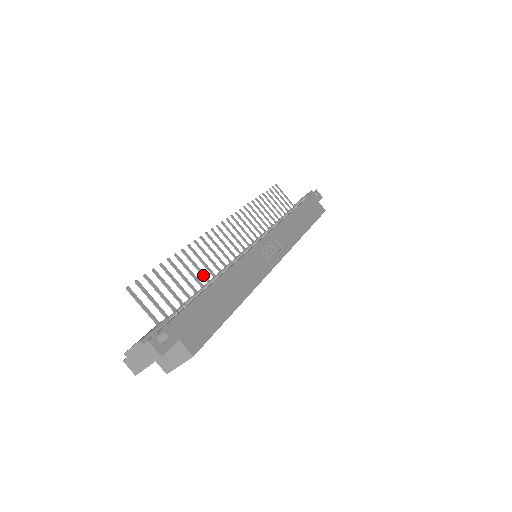
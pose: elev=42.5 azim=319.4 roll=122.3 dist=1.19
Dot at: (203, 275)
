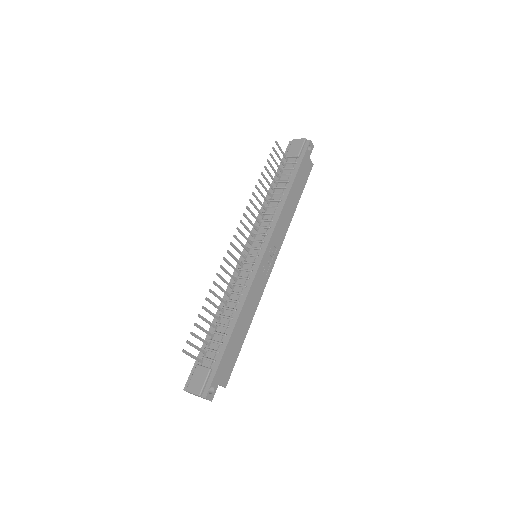
Dot at: (223, 301)
